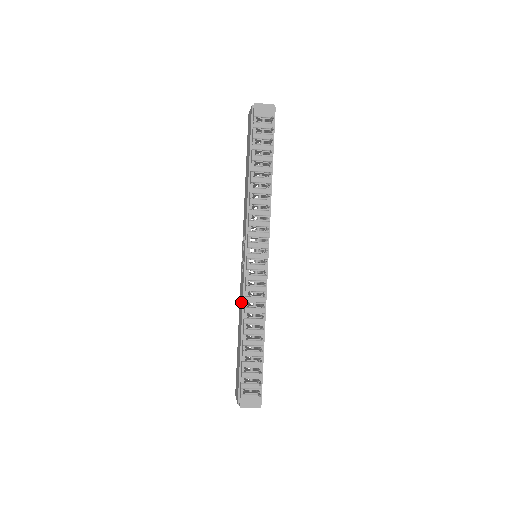
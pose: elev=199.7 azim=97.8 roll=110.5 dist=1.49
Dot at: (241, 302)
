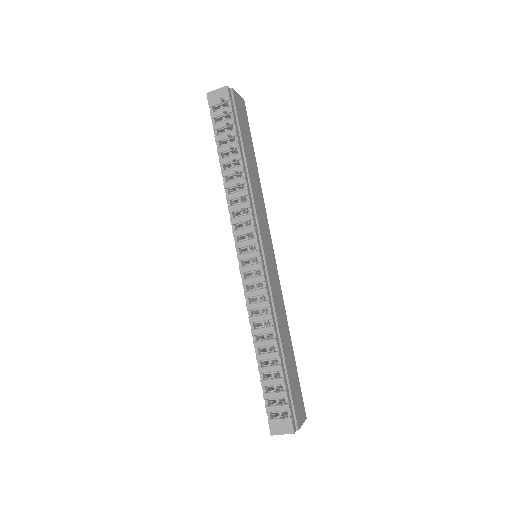
Dot at: occluded
